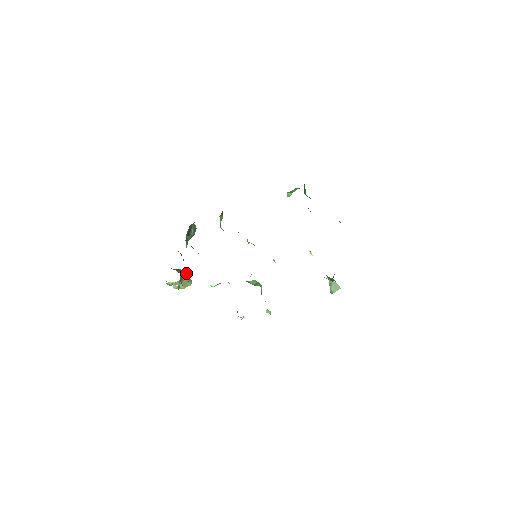
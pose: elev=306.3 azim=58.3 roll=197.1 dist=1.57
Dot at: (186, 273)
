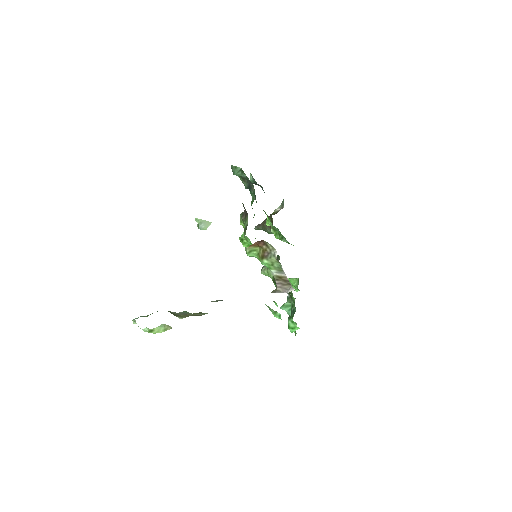
Dot at: occluded
